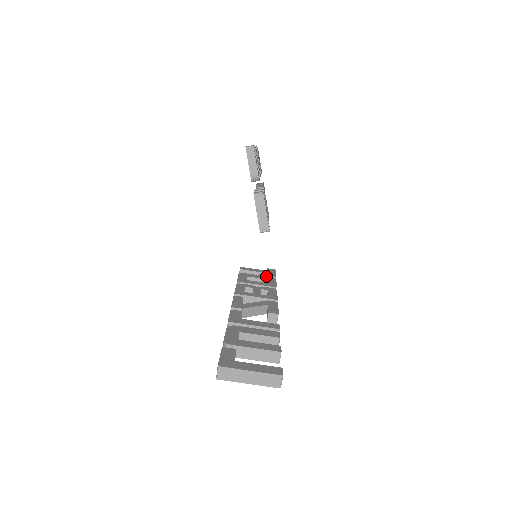
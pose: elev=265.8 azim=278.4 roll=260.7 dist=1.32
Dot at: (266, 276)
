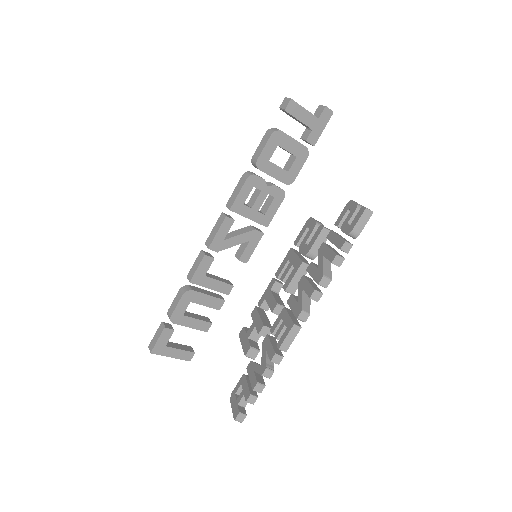
Dot at: (302, 145)
